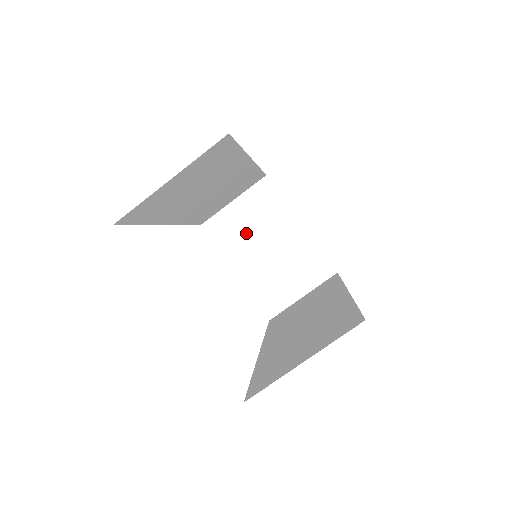
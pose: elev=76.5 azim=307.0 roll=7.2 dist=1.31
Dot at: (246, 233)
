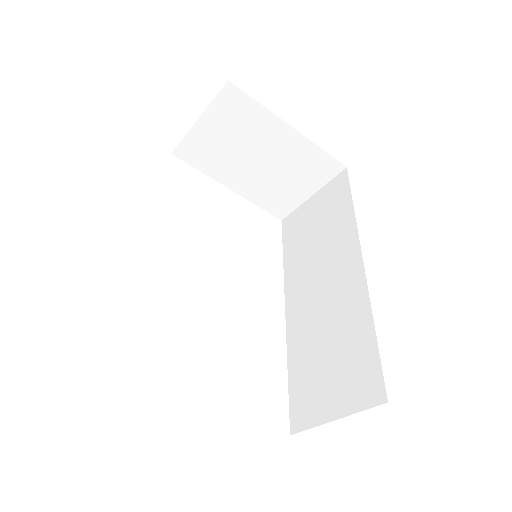
Dot at: (228, 151)
